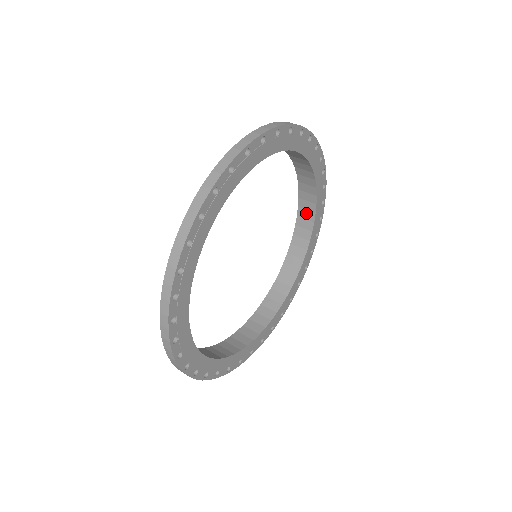
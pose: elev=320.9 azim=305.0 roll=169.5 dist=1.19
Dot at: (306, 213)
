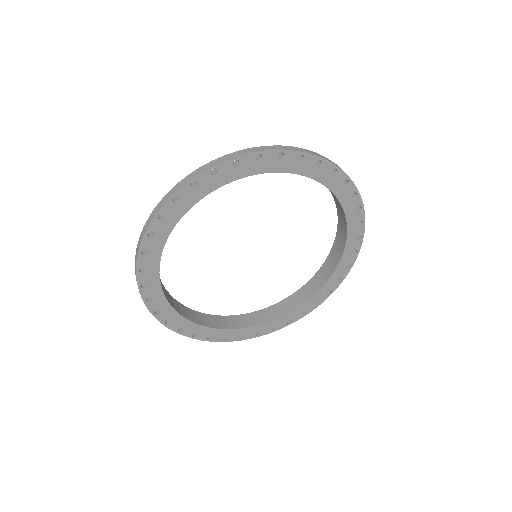
Dot at: (321, 277)
